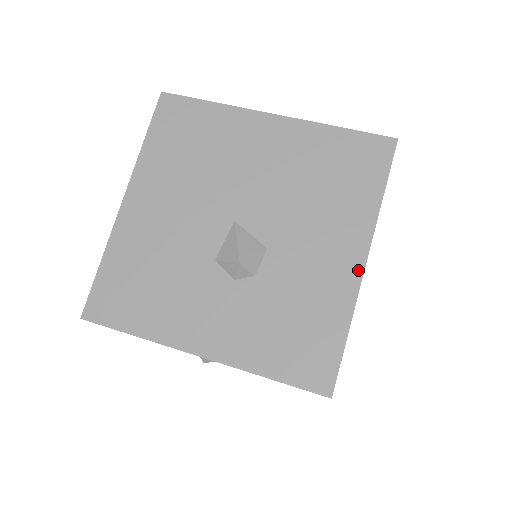
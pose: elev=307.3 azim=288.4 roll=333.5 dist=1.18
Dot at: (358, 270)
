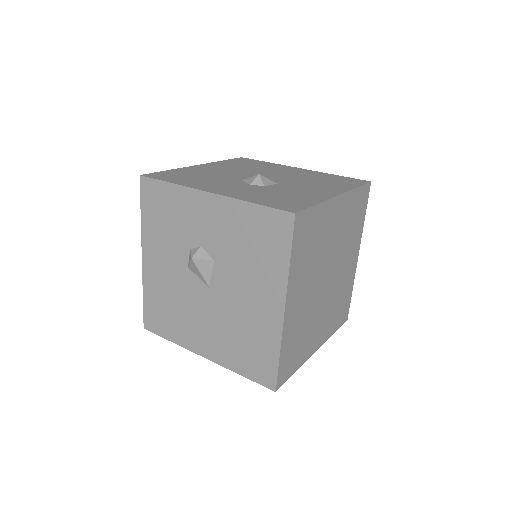
Dot at: (333, 195)
